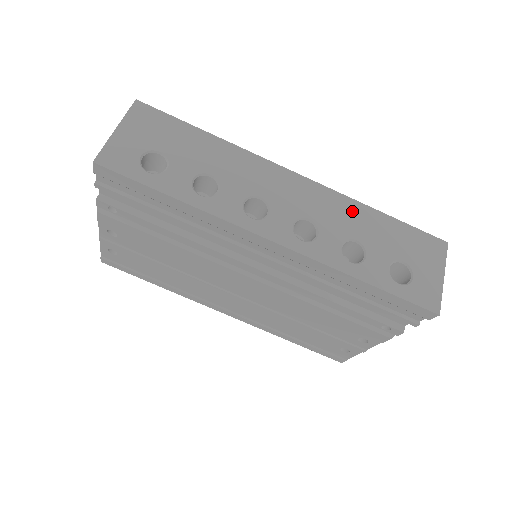
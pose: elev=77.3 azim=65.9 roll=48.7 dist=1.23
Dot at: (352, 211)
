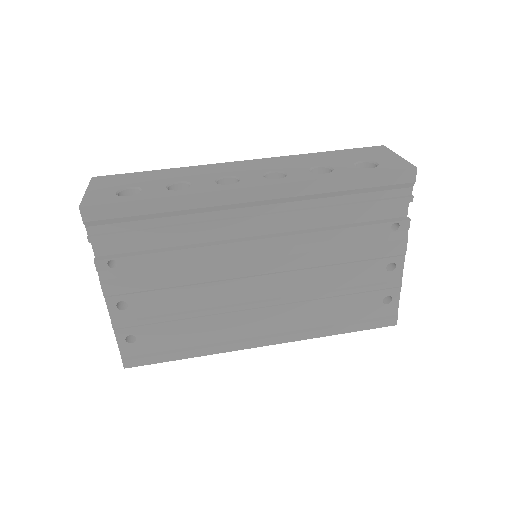
Dot at: (300, 158)
